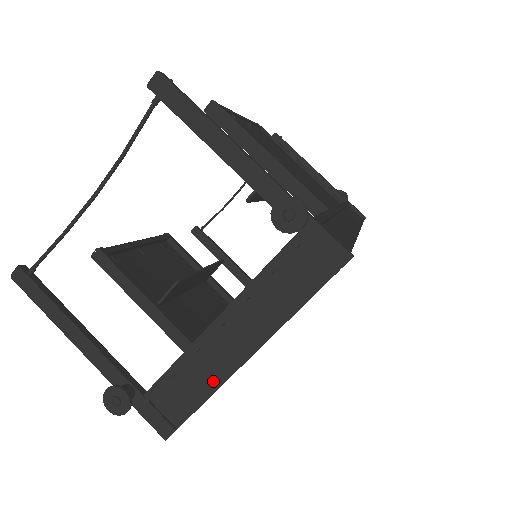
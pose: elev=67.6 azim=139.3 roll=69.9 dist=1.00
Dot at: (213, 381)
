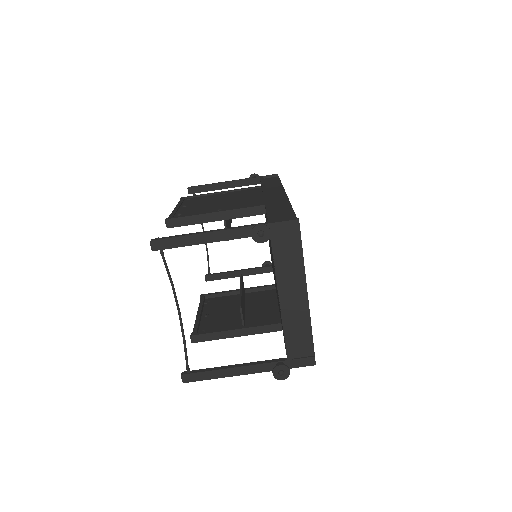
Dot at: (306, 322)
